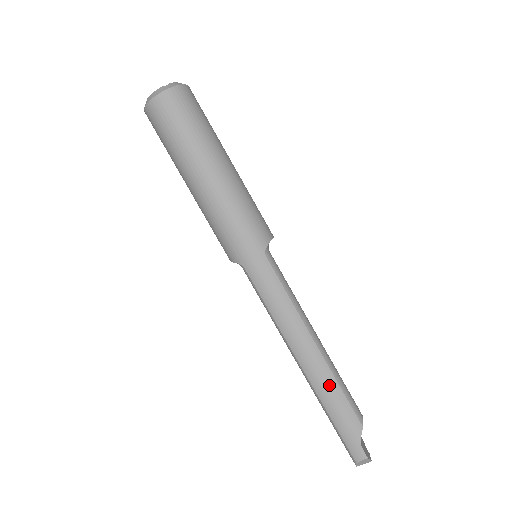
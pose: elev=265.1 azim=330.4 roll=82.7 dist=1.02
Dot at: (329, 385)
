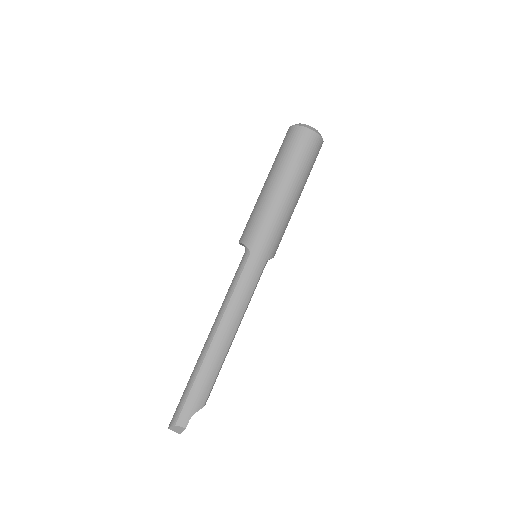
Dot at: (216, 364)
